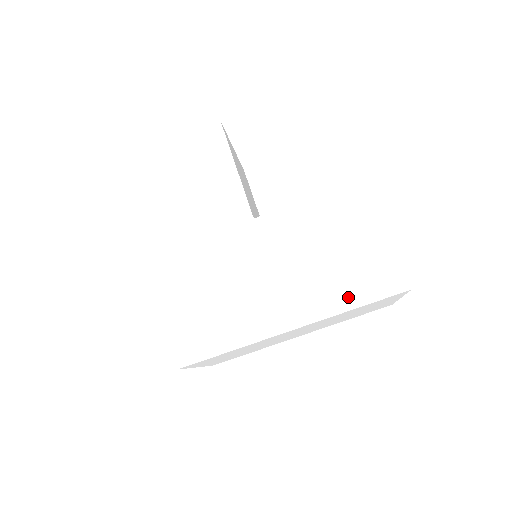
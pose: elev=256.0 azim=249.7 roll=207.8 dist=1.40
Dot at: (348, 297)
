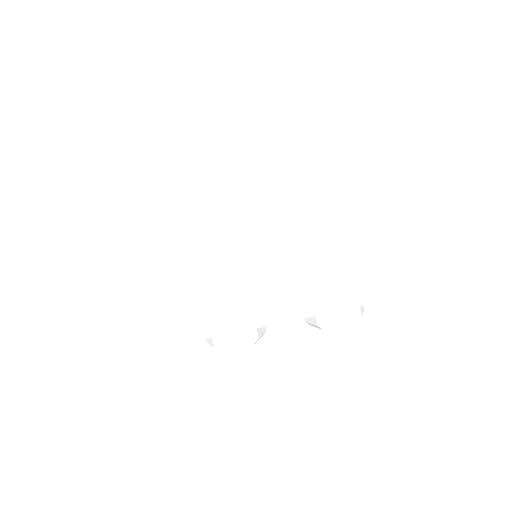
Dot at: occluded
